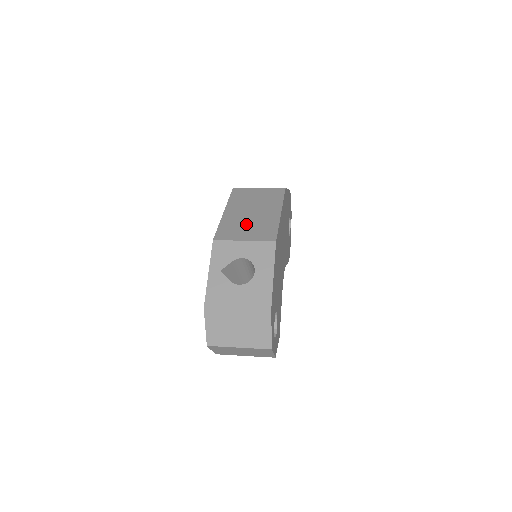
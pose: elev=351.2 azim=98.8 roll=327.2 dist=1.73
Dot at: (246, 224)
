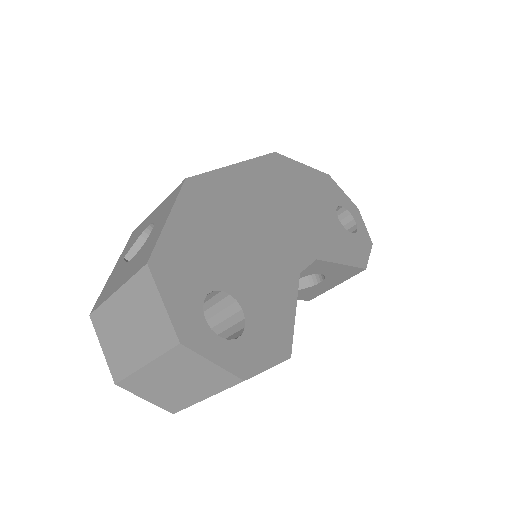
Dot at: occluded
